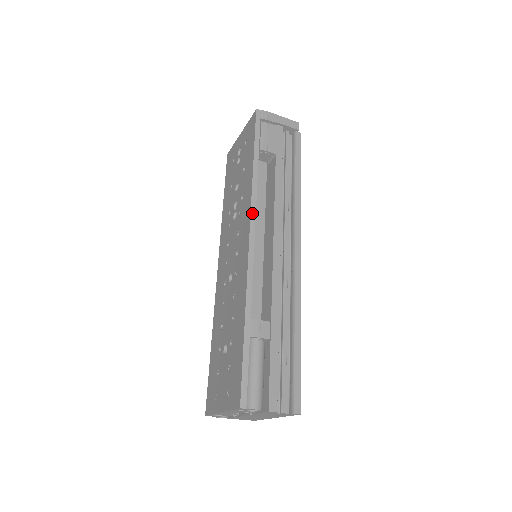
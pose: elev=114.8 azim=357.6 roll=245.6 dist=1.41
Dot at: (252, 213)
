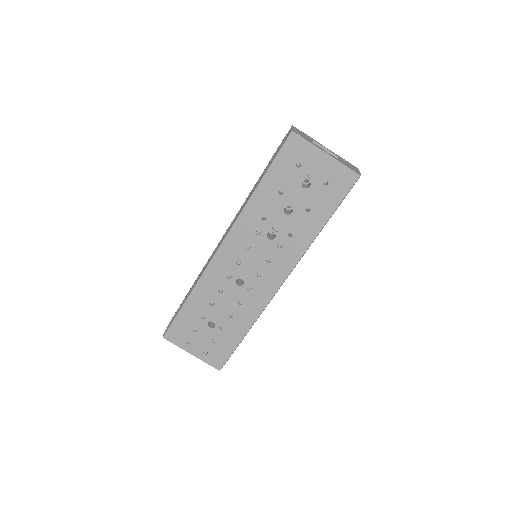
Dot at: occluded
